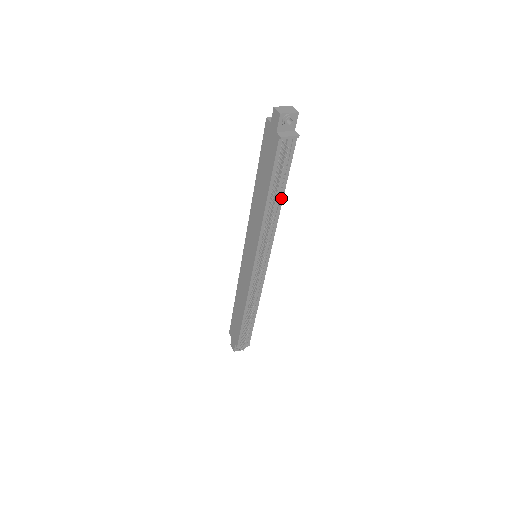
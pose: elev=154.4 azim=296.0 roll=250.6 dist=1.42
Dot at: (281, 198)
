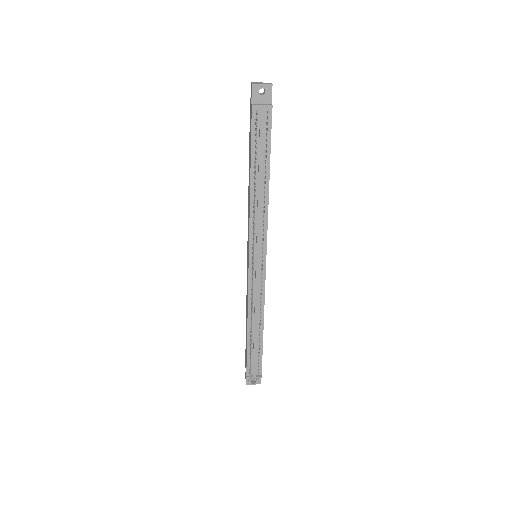
Dot at: (267, 180)
